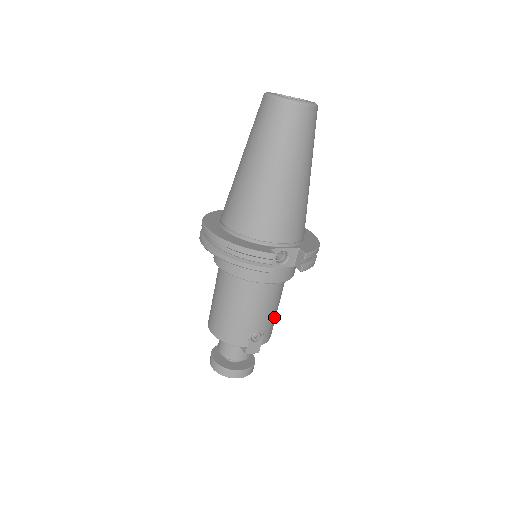
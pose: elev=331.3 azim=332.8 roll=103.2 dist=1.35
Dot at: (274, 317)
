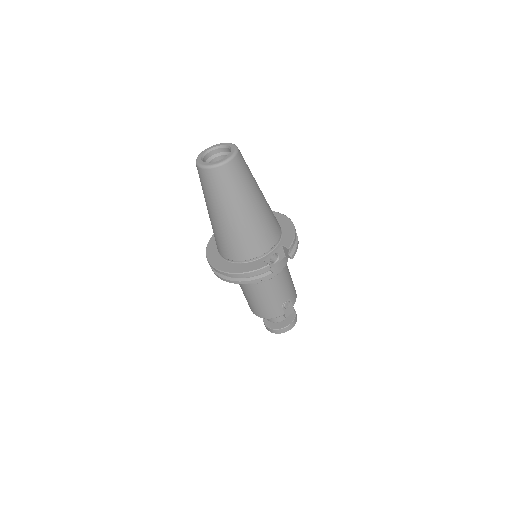
Dot at: (291, 285)
